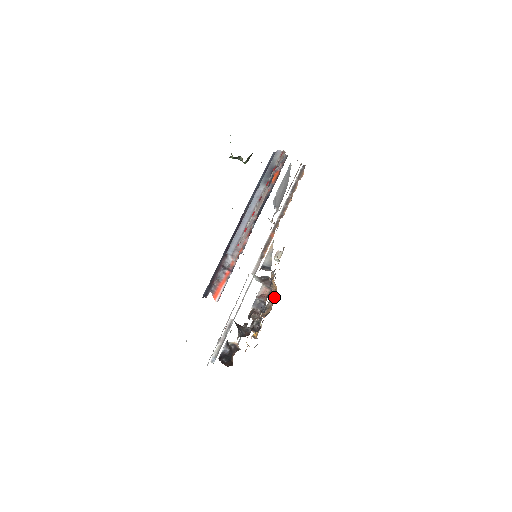
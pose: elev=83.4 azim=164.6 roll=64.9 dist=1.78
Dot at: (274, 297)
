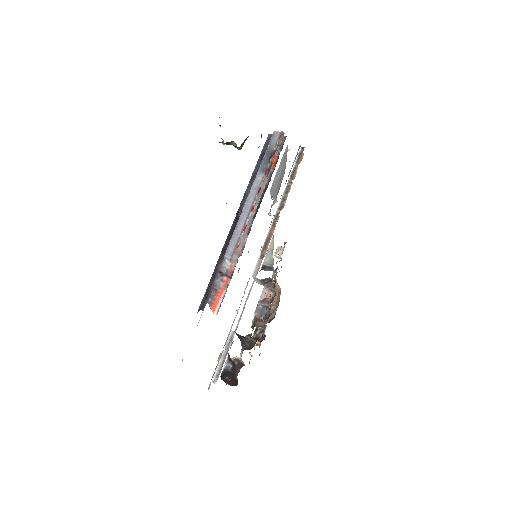
Dot at: (277, 299)
